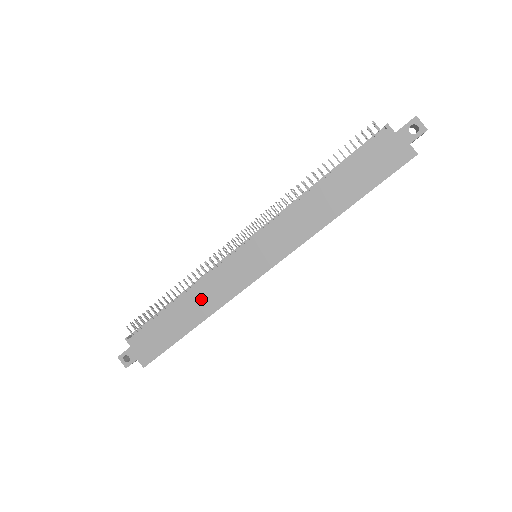
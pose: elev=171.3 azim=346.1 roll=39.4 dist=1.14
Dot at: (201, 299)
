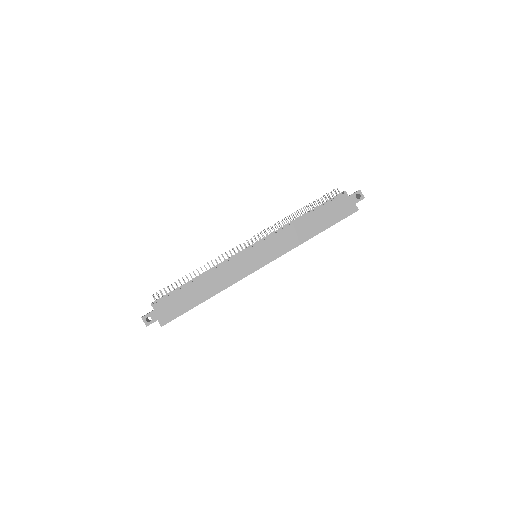
Dot at: (216, 279)
